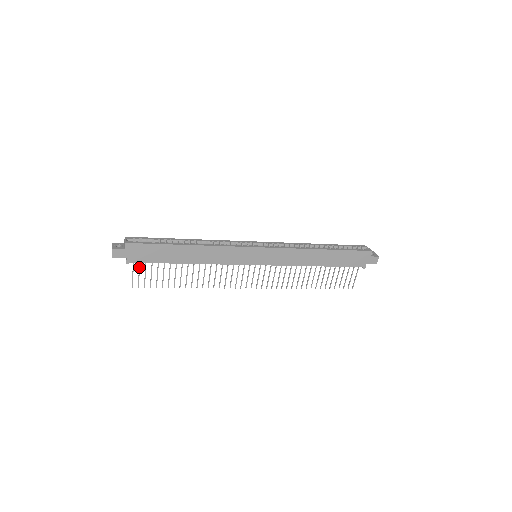
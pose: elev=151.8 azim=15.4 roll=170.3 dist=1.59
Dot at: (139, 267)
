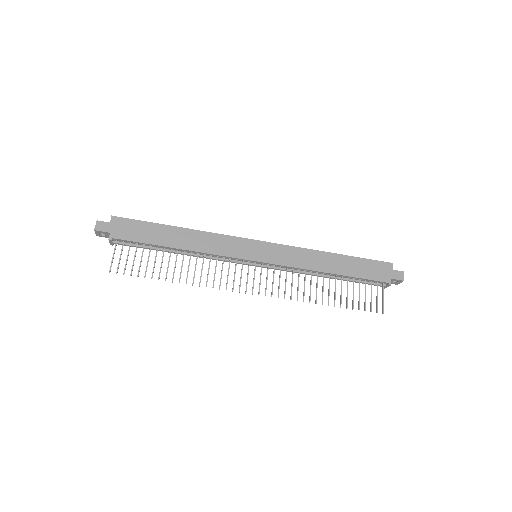
Dot at: (122, 248)
